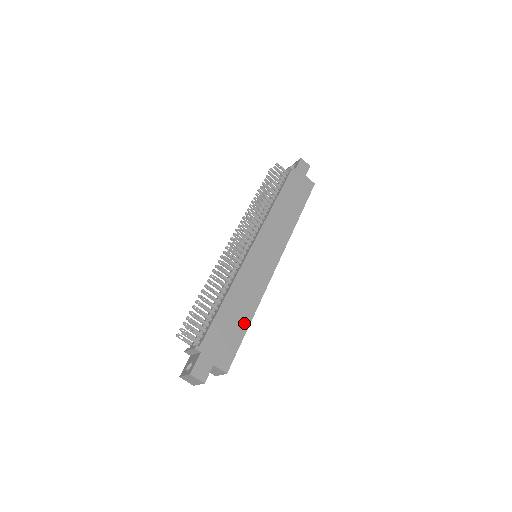
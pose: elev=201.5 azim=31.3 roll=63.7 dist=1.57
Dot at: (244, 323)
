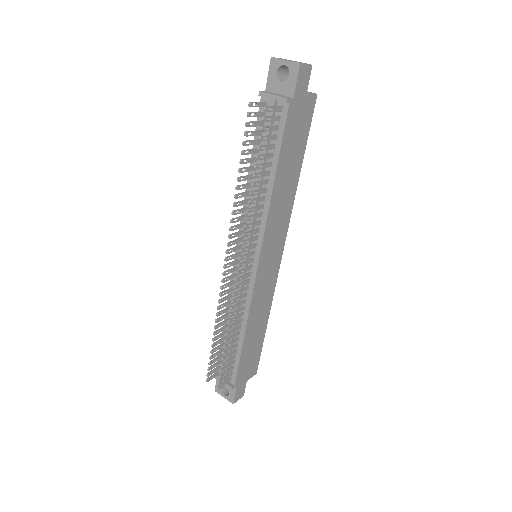
Dot at: (262, 333)
